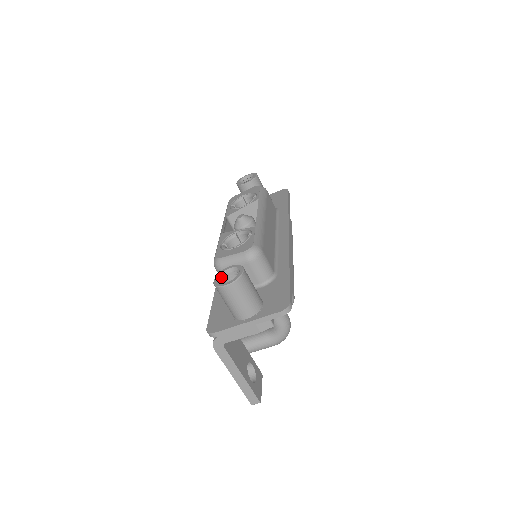
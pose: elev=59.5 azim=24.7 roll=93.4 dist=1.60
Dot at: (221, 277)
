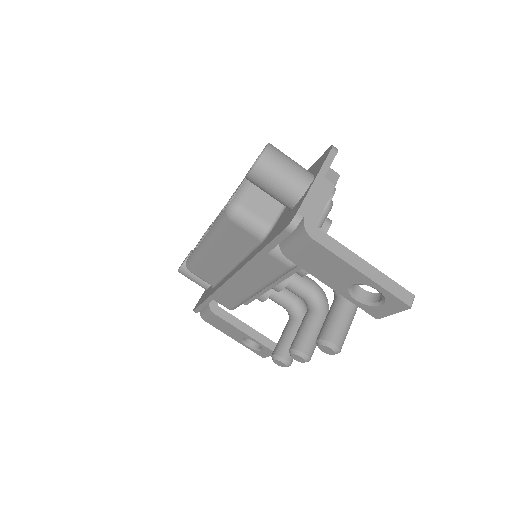
Dot at: occluded
